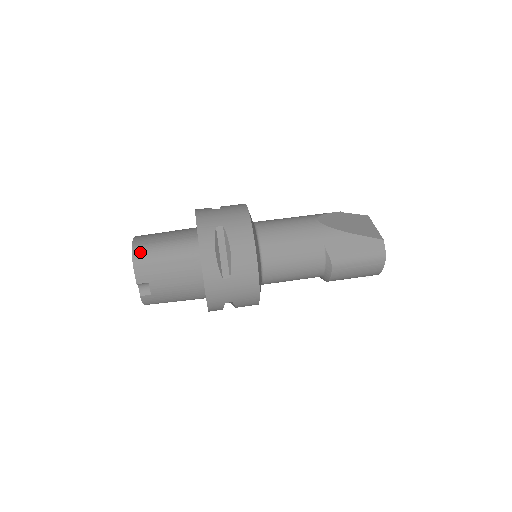
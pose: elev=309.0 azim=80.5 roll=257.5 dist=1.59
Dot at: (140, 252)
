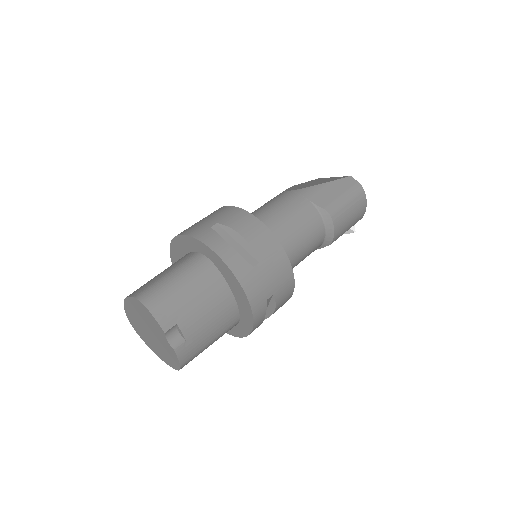
Dot at: (148, 295)
